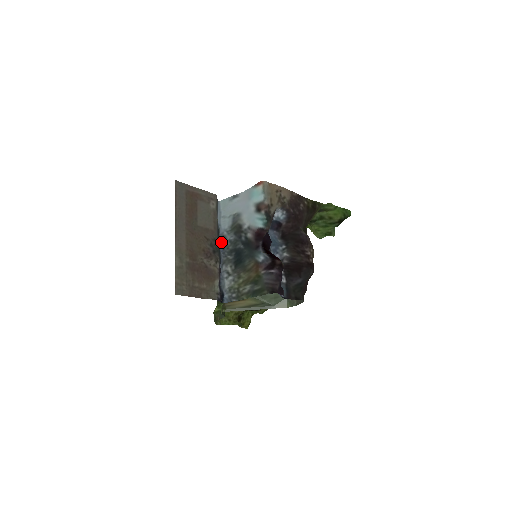
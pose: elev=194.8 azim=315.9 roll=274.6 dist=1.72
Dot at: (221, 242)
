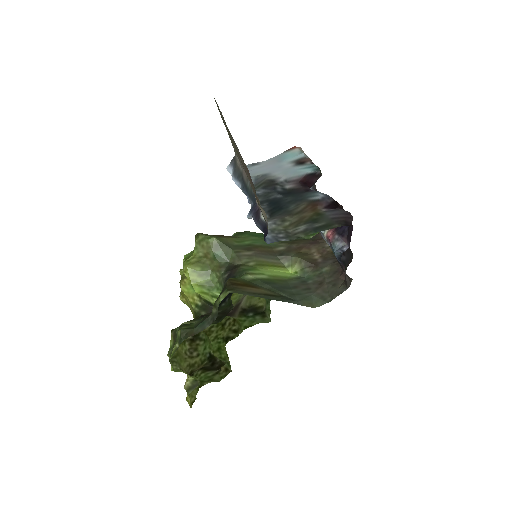
Dot at: (244, 193)
